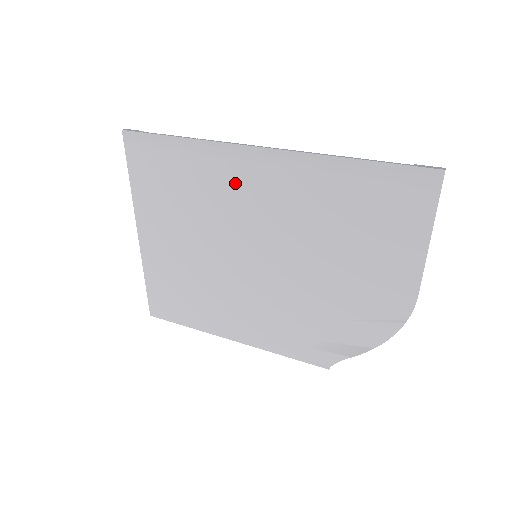
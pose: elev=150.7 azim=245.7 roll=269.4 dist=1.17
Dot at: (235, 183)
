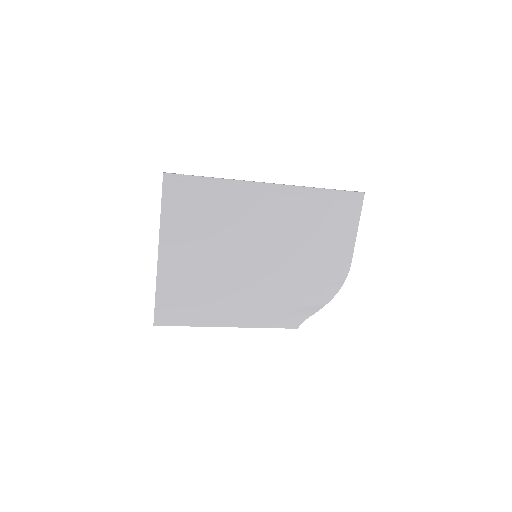
Dot at: (249, 207)
